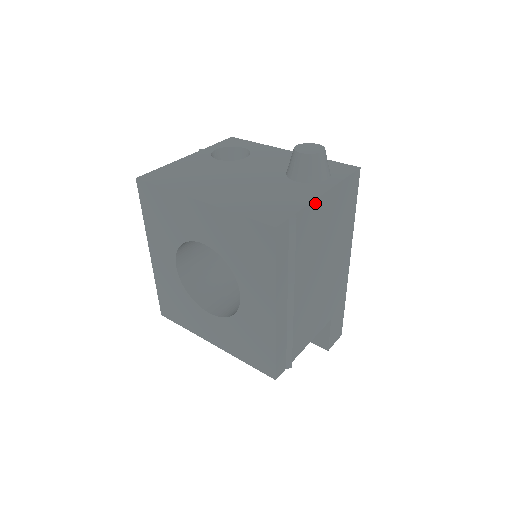
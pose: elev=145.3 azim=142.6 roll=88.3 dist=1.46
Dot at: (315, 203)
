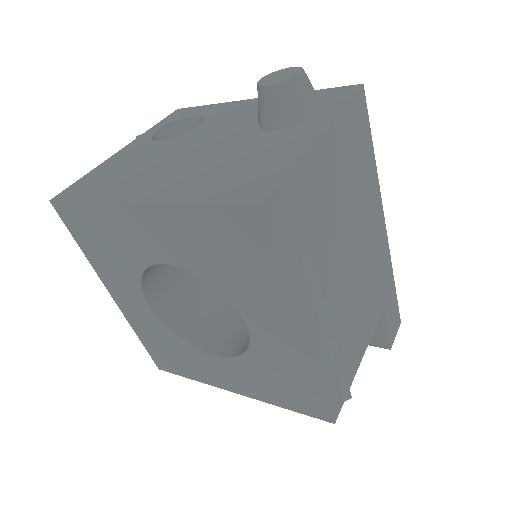
Dot at: (313, 151)
